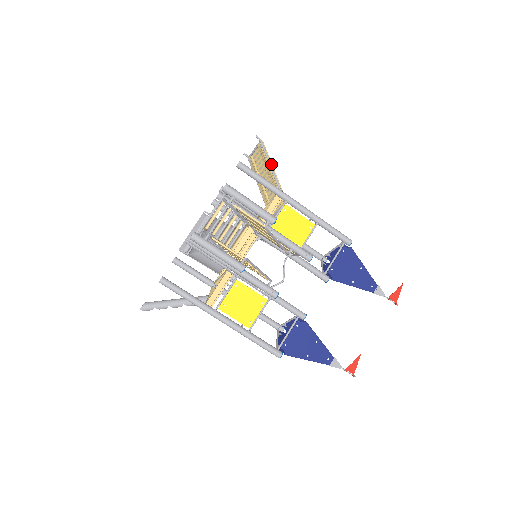
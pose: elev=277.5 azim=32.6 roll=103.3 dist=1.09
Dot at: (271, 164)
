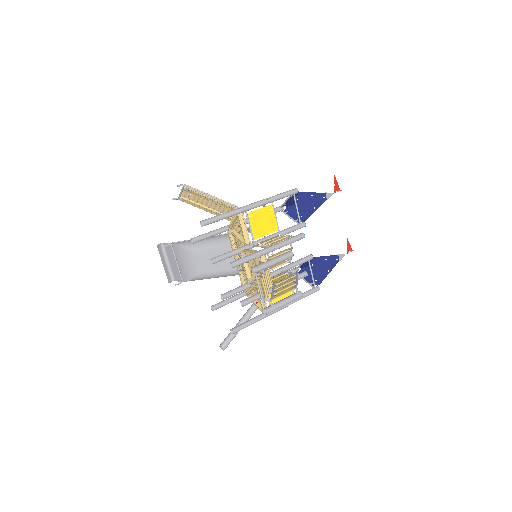
Dot at: (208, 195)
